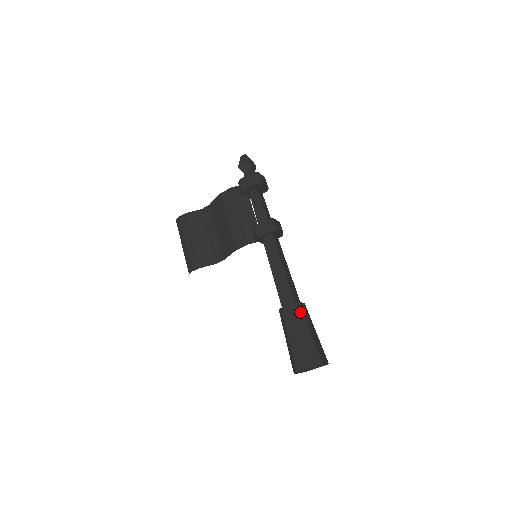
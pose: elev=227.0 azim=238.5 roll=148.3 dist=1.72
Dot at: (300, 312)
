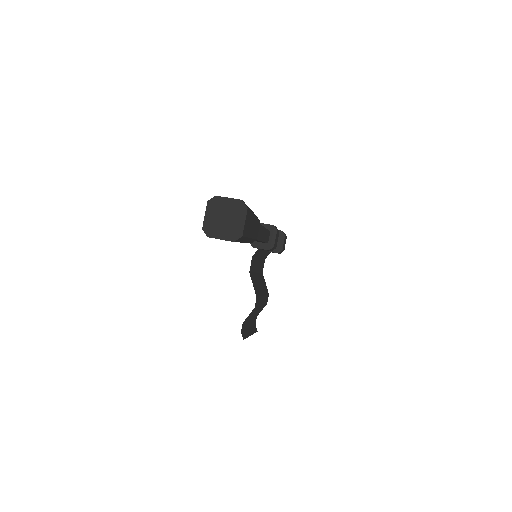
Dot at: occluded
